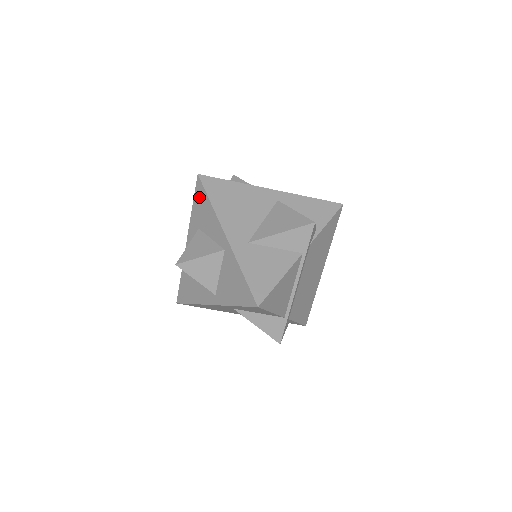
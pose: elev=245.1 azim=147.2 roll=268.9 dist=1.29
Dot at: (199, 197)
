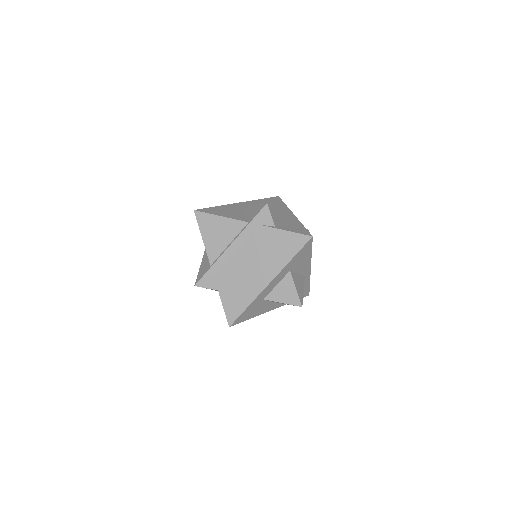
Dot at: occluded
